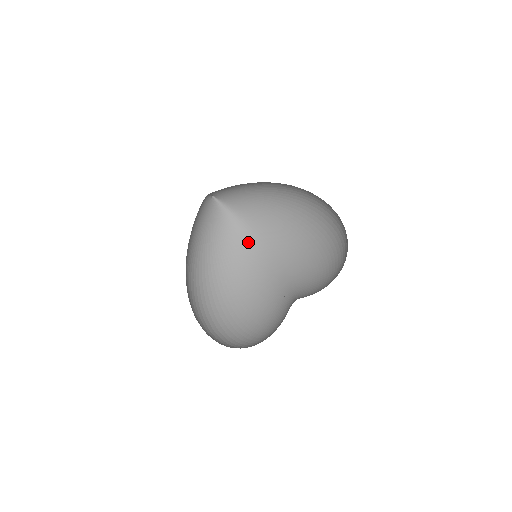
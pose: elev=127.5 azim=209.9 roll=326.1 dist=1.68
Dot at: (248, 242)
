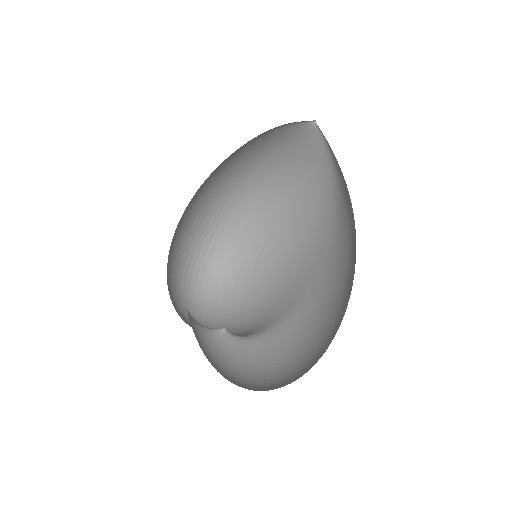
Dot at: (328, 211)
